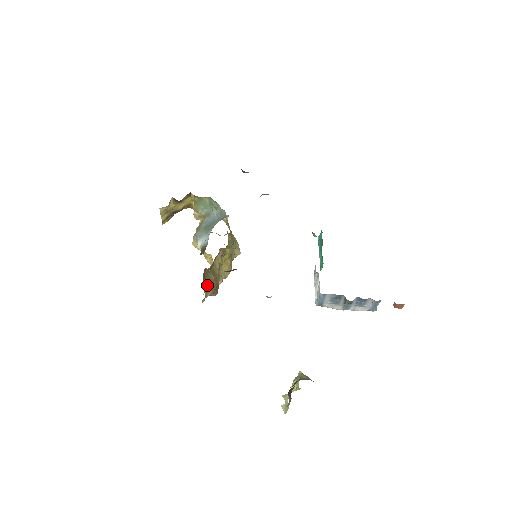
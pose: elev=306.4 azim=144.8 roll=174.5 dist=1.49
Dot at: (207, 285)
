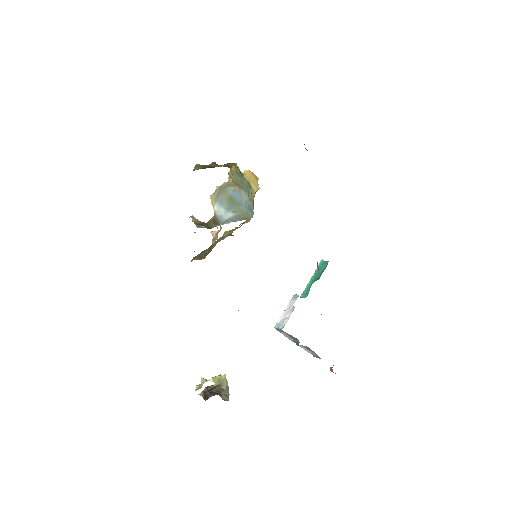
Dot at: (198, 256)
